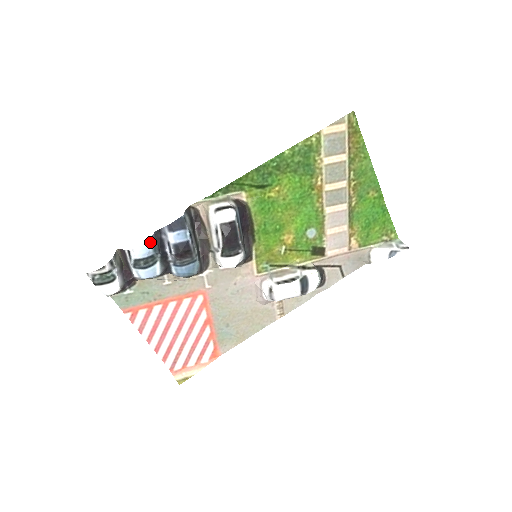
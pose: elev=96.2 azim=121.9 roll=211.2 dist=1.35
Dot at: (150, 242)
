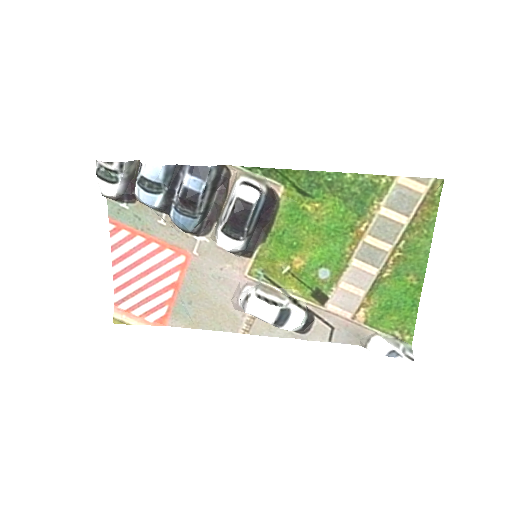
Dot at: (164, 169)
